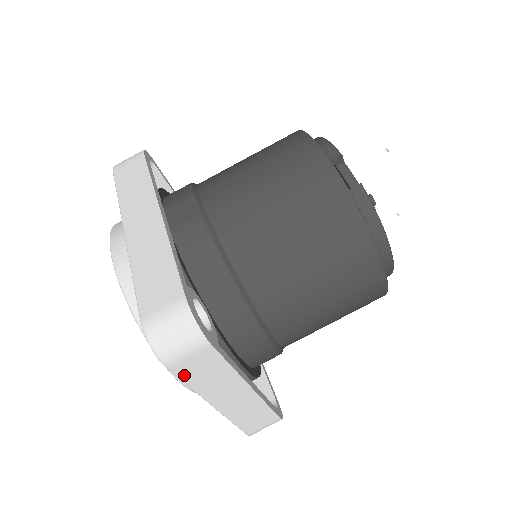
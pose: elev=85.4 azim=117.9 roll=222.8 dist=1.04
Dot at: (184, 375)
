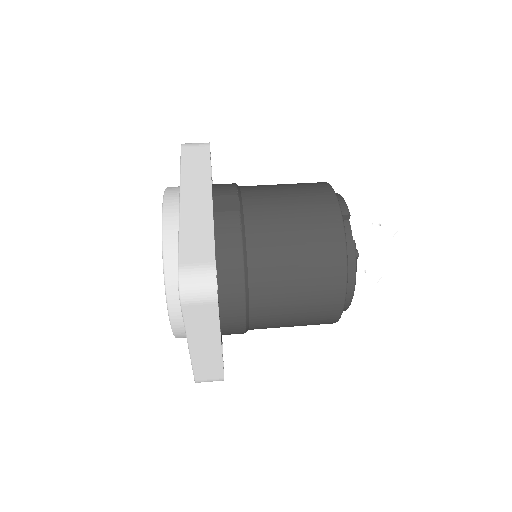
Dot at: (188, 315)
